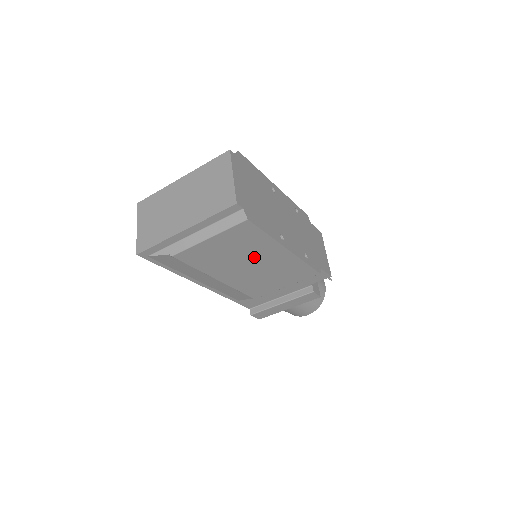
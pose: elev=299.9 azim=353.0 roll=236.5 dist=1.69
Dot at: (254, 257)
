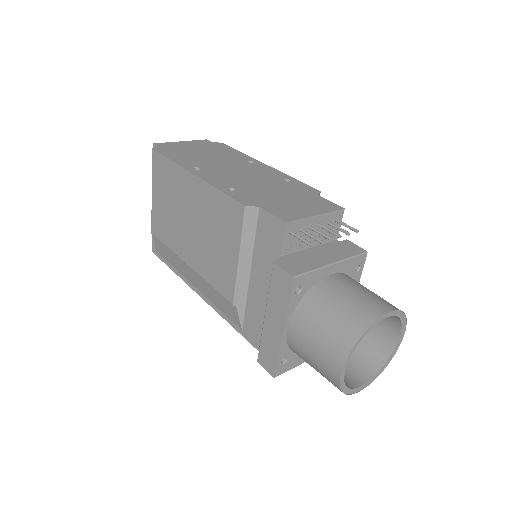
Dot at: (184, 204)
